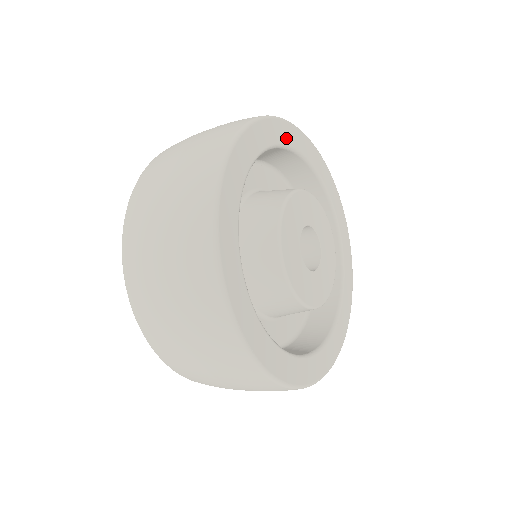
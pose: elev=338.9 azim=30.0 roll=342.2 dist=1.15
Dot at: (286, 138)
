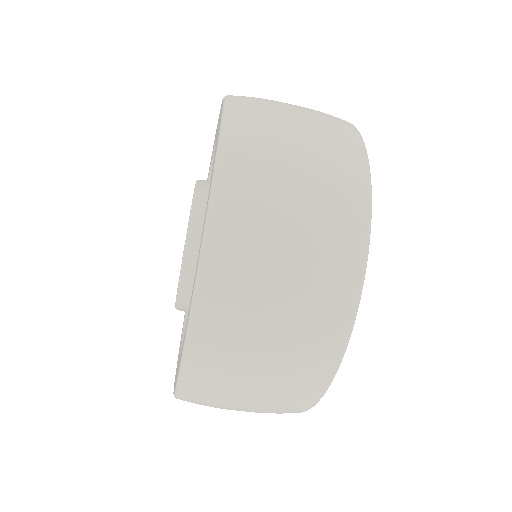
Dot at: occluded
